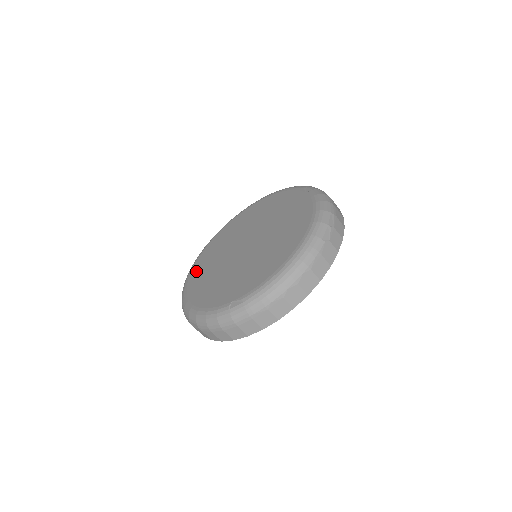
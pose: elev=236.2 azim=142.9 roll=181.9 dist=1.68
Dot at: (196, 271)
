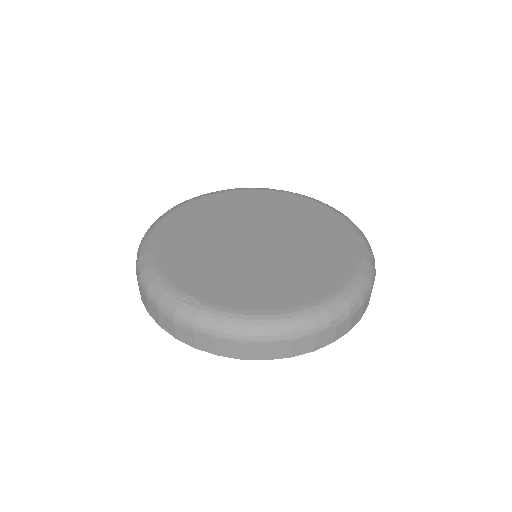
Dot at: (189, 211)
